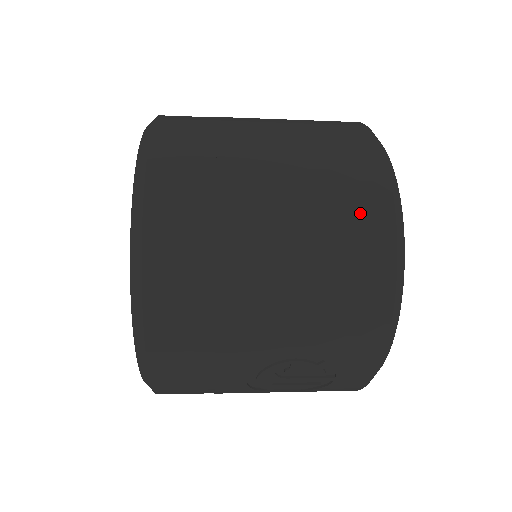
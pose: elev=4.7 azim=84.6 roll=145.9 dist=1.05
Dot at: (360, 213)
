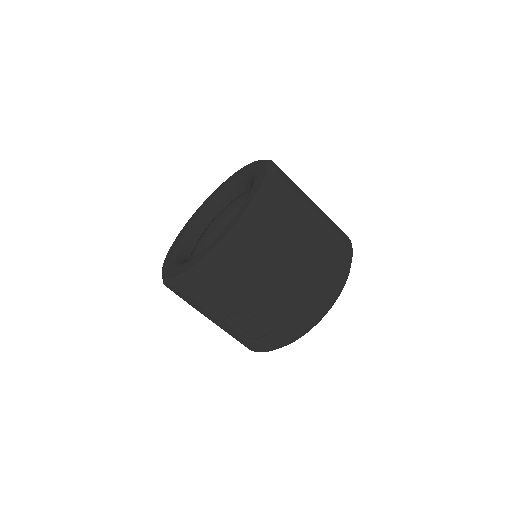
Dot at: (330, 278)
